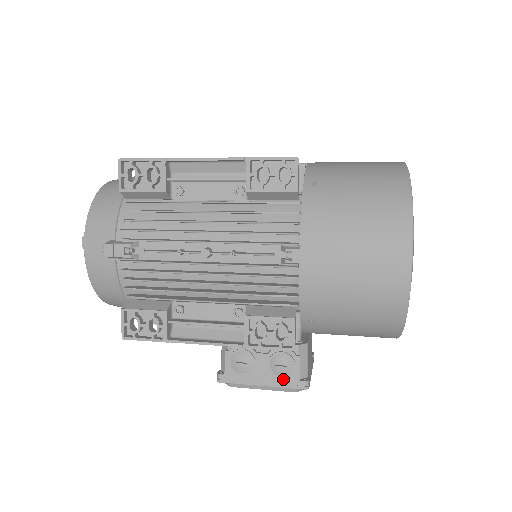
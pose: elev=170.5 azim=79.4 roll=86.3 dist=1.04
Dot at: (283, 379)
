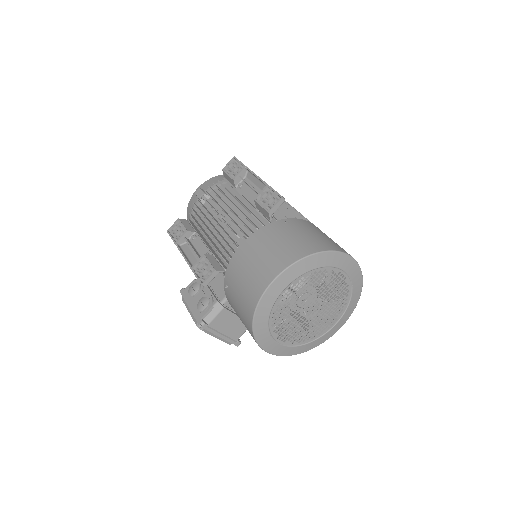
Dot at: (197, 312)
